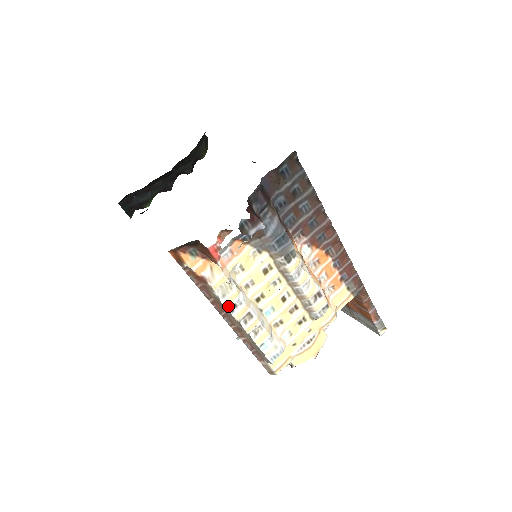
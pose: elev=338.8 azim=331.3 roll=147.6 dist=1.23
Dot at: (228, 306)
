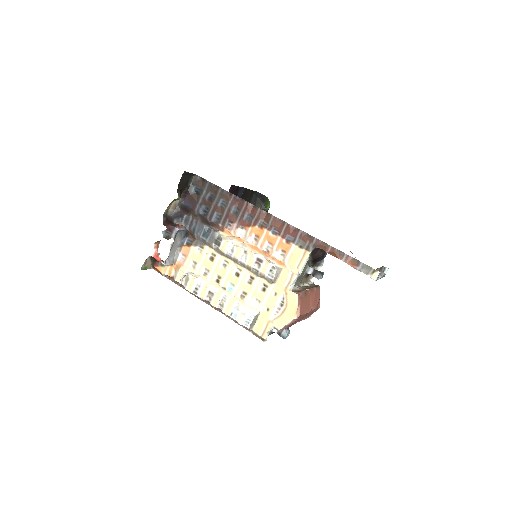
Dot at: (192, 291)
